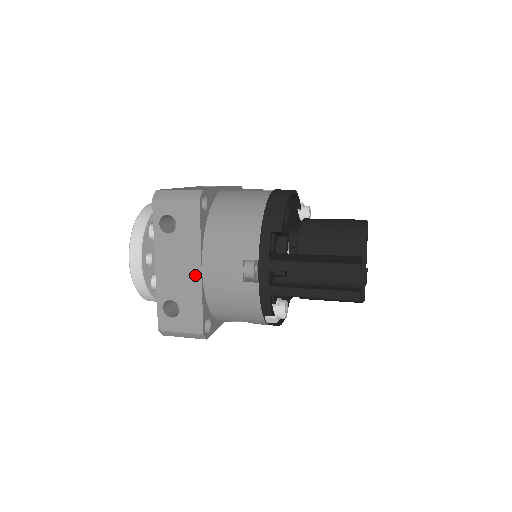
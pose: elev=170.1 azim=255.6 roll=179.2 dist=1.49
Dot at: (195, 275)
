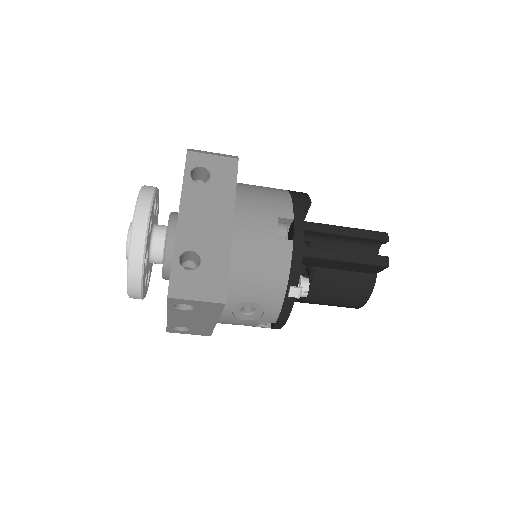
Dot at: (225, 226)
